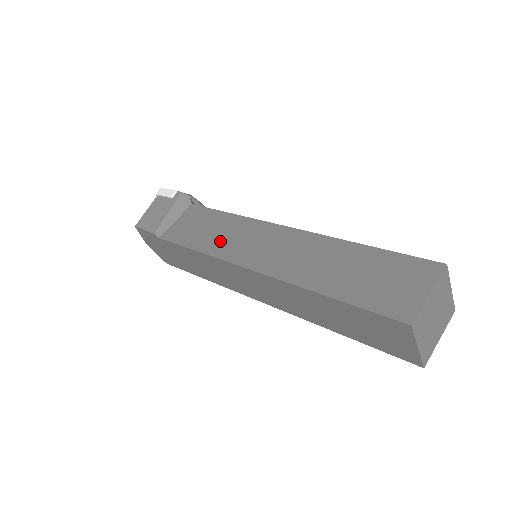
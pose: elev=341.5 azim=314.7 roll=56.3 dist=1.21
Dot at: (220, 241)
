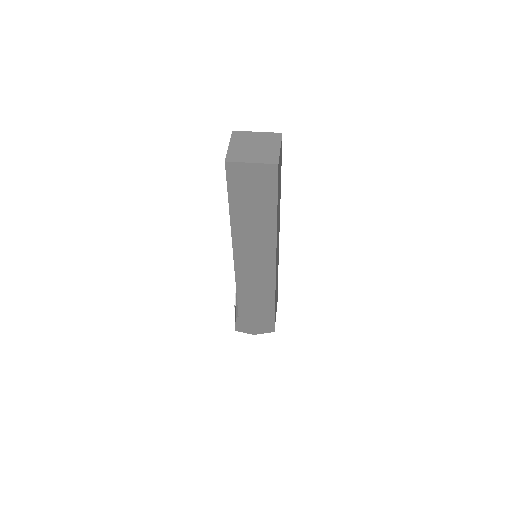
Dot at: occluded
